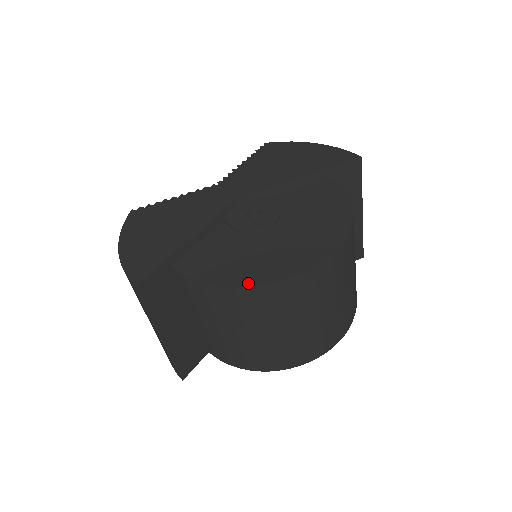
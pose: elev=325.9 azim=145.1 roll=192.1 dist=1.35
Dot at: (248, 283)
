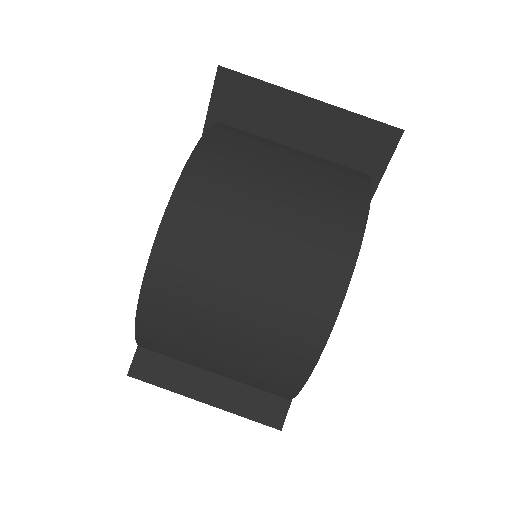
Dot at: occluded
